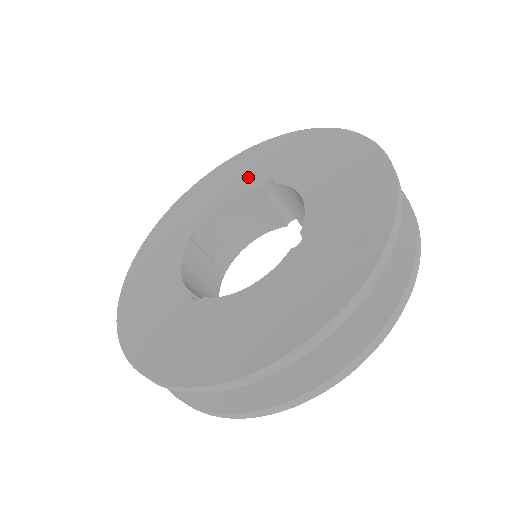
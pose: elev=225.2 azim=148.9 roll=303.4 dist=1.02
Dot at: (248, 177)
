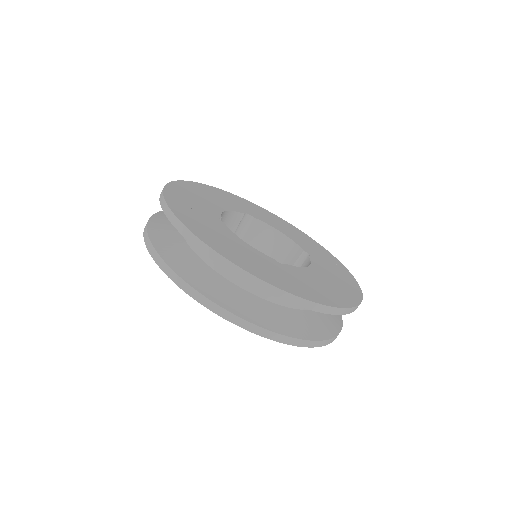
Dot at: (226, 203)
